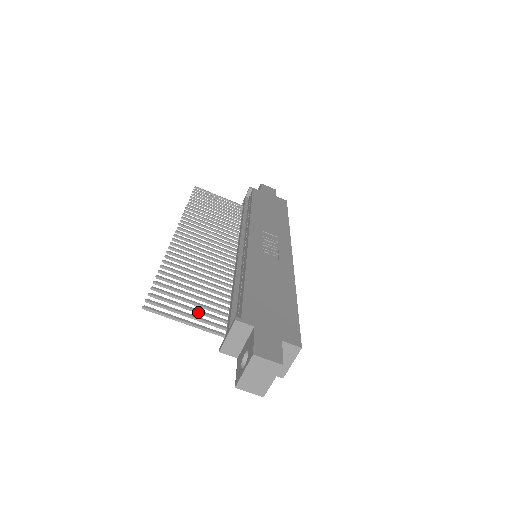
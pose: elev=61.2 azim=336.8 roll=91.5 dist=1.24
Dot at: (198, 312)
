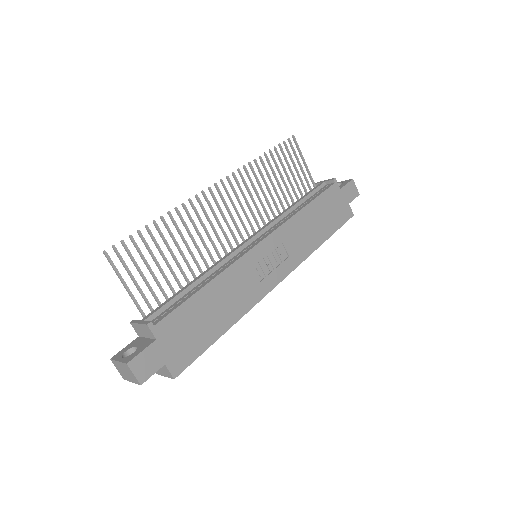
Dot at: (145, 282)
